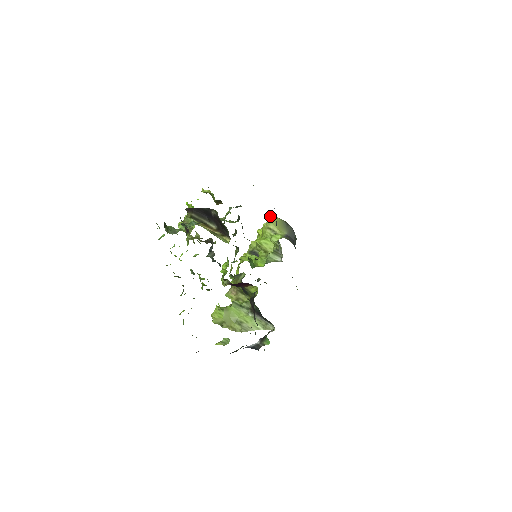
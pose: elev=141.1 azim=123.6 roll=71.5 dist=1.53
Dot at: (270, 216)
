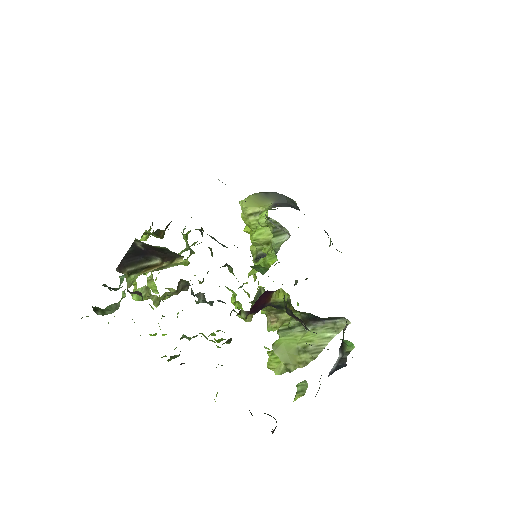
Dot at: (239, 201)
